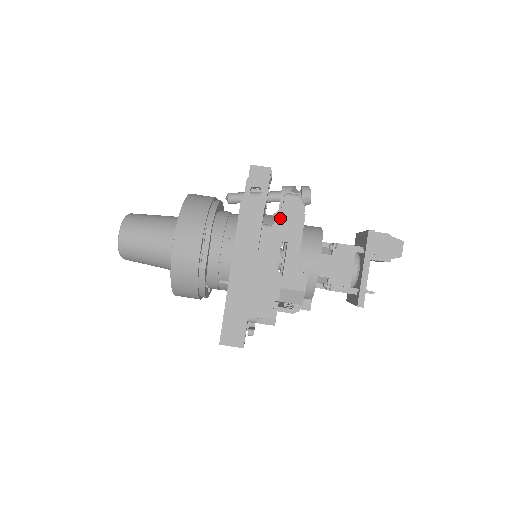
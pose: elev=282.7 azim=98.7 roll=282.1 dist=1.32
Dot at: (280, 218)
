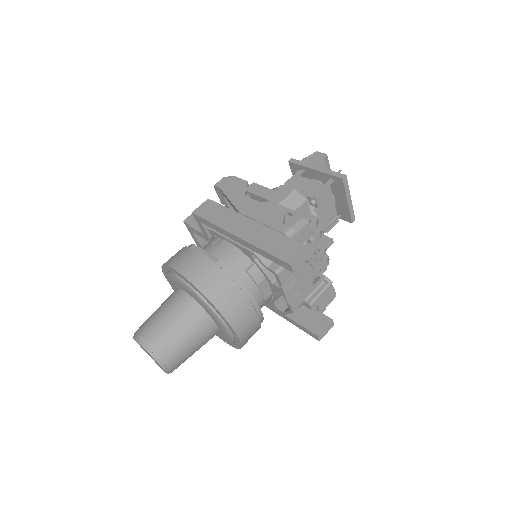
Dot at: (227, 192)
